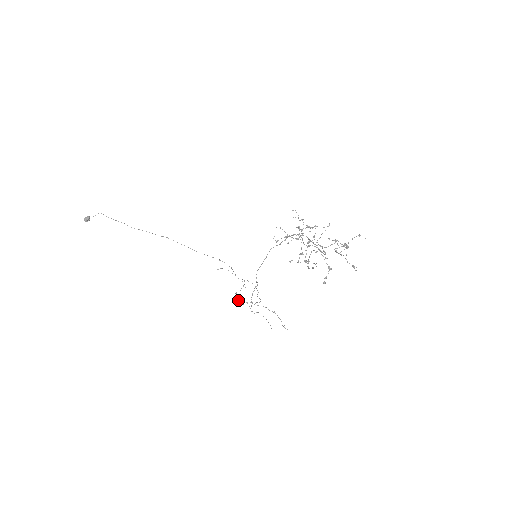
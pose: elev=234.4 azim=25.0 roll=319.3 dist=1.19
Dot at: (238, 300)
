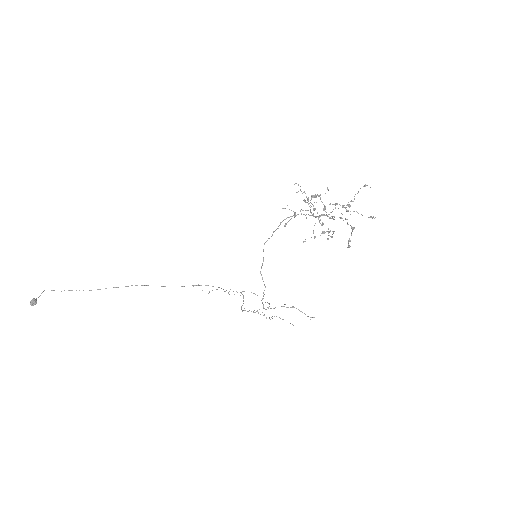
Dot at: occluded
